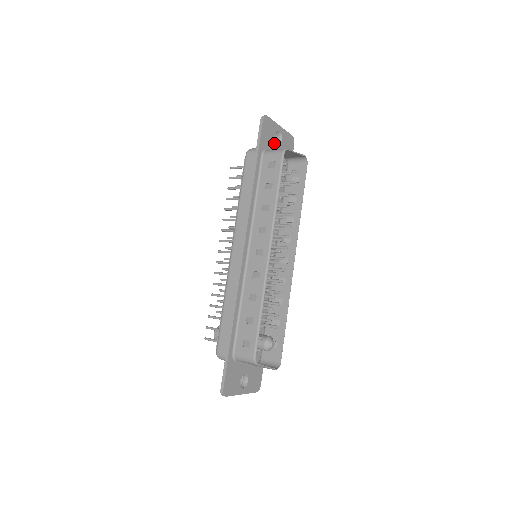
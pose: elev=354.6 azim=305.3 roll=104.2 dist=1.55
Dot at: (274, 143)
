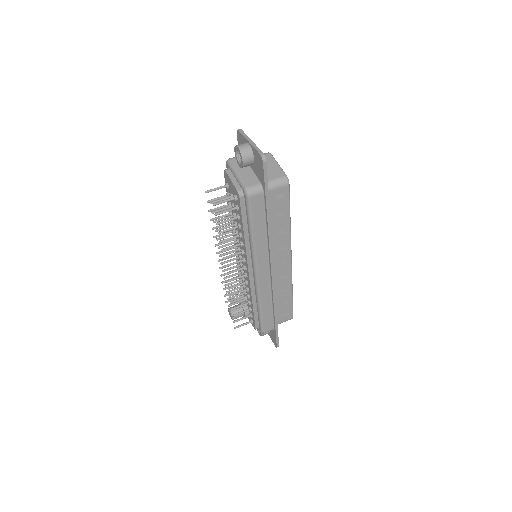
Dot at: occluded
